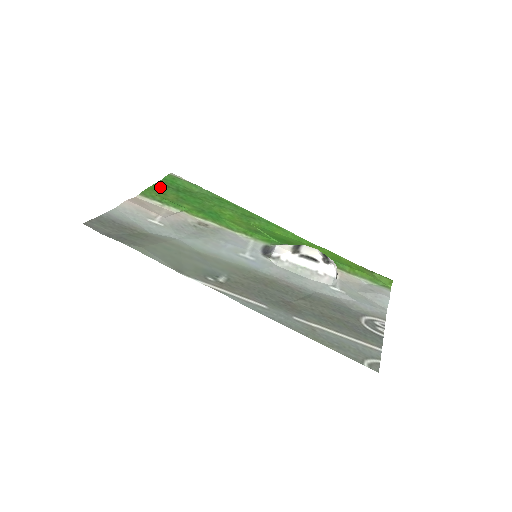
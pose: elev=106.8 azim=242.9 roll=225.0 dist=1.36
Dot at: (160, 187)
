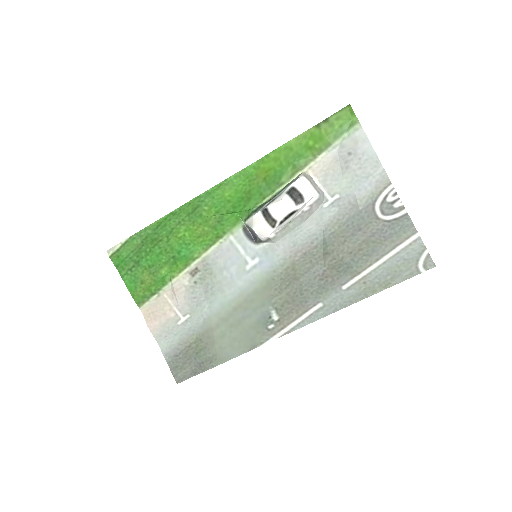
Dot at: (130, 280)
